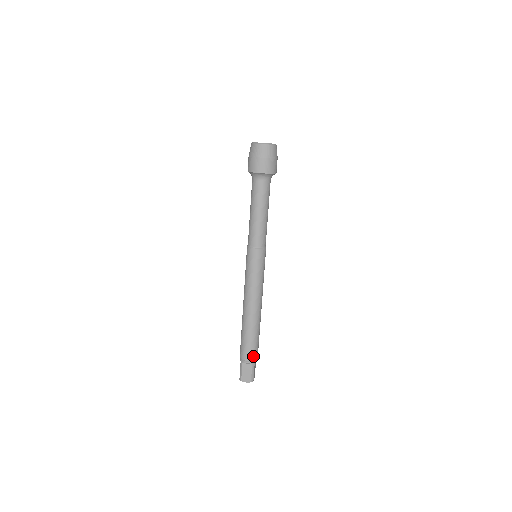
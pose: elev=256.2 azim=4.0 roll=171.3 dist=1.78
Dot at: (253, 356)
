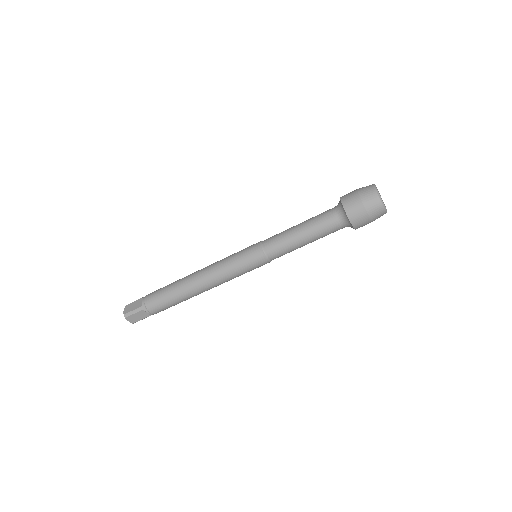
Dot at: occluded
